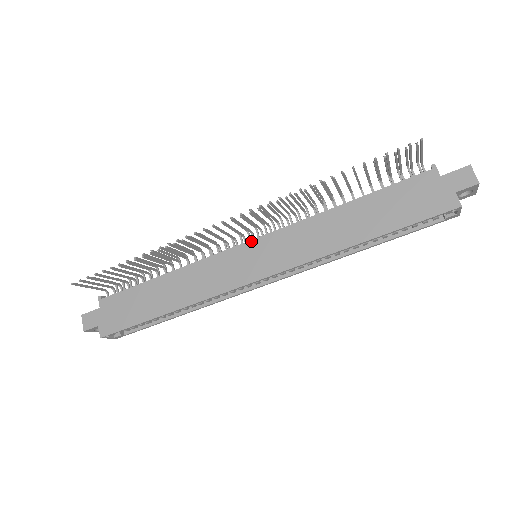
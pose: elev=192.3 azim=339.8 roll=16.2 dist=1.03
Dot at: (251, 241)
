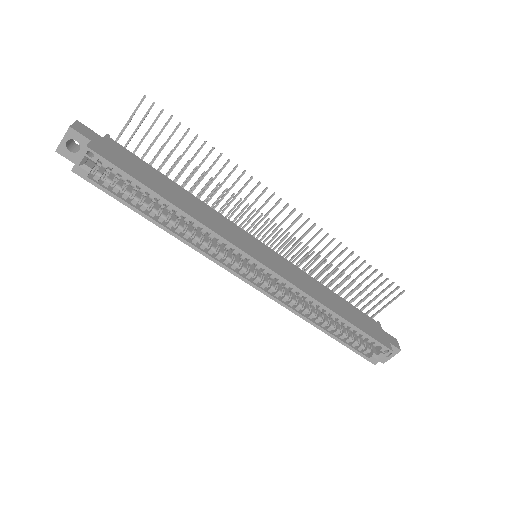
Dot at: (264, 244)
